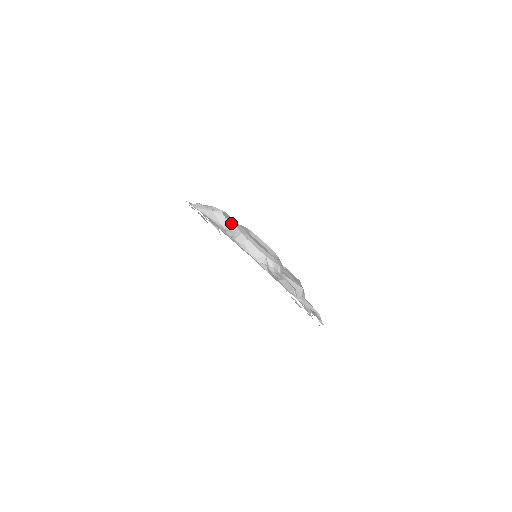
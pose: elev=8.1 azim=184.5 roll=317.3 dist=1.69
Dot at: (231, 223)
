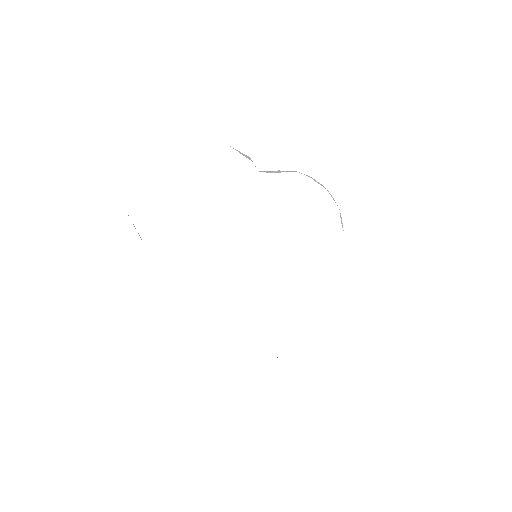
Dot at: occluded
